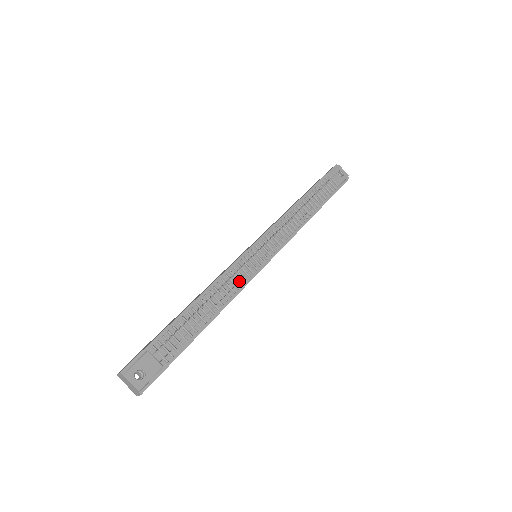
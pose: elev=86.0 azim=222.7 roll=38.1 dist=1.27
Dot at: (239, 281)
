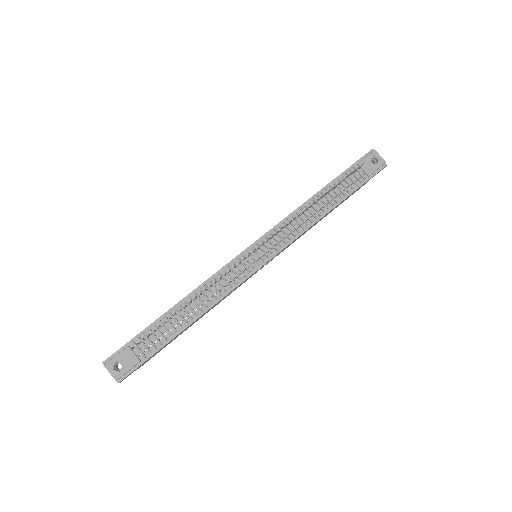
Dot at: (228, 284)
